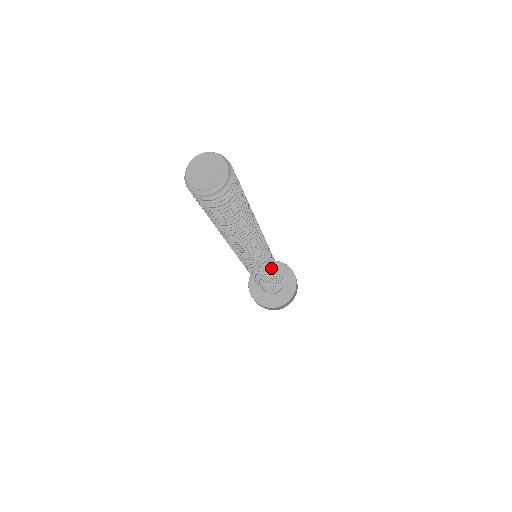
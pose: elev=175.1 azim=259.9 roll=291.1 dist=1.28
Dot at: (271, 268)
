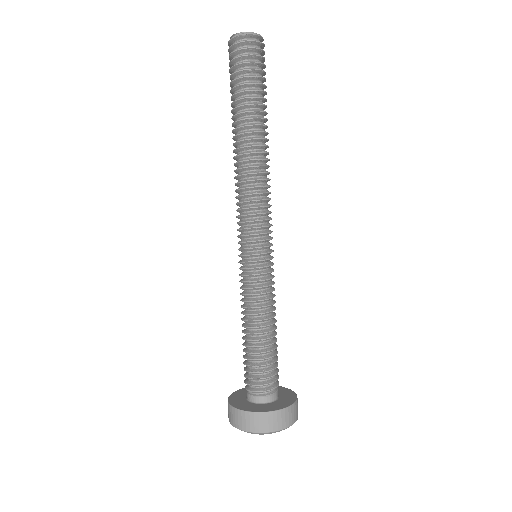
Dot at: (271, 283)
